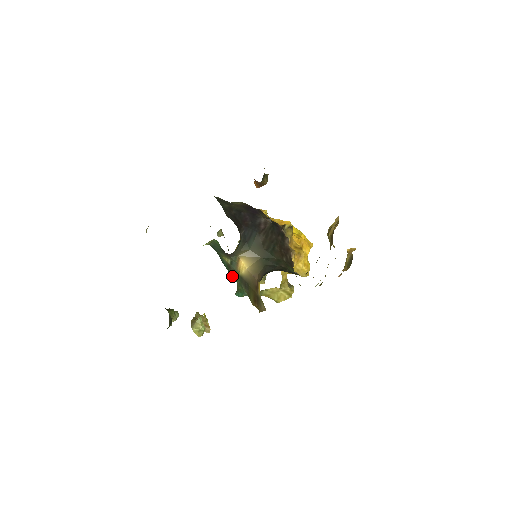
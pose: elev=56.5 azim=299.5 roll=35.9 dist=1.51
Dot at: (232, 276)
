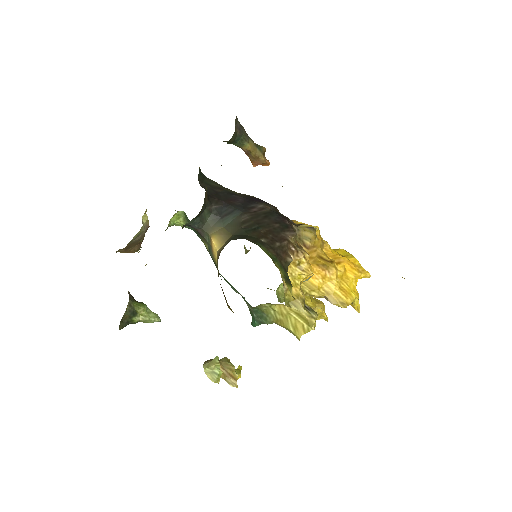
Dot at: occluded
